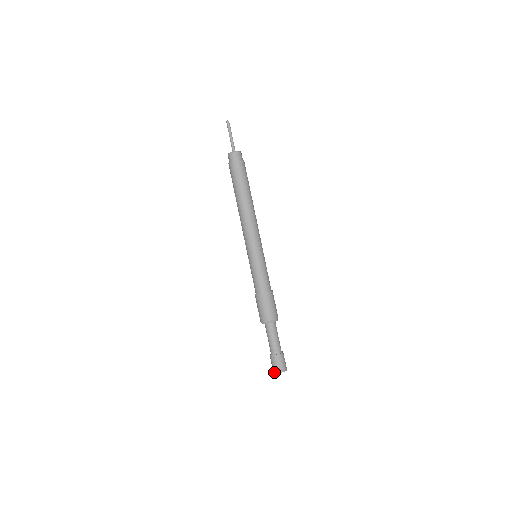
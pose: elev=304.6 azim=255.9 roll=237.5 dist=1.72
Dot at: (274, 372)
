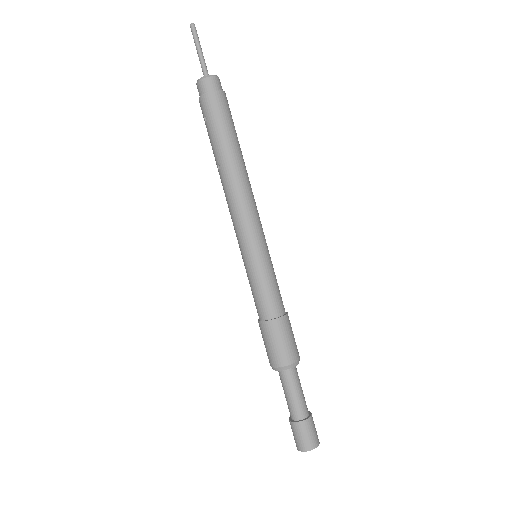
Dot at: (302, 450)
